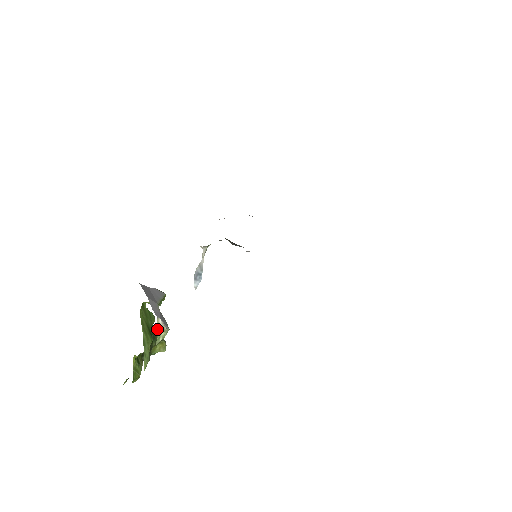
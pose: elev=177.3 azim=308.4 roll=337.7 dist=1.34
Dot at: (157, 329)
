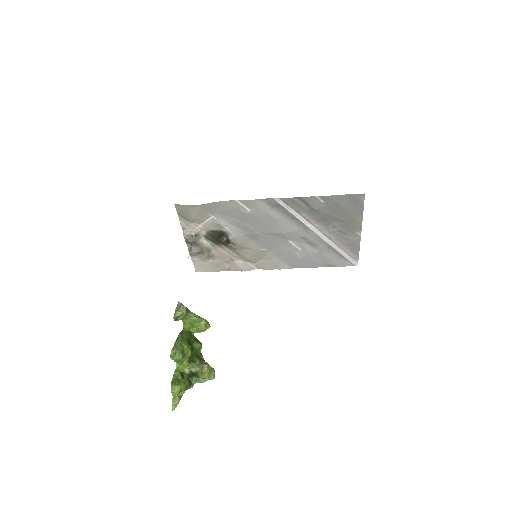
Dot at: (176, 308)
